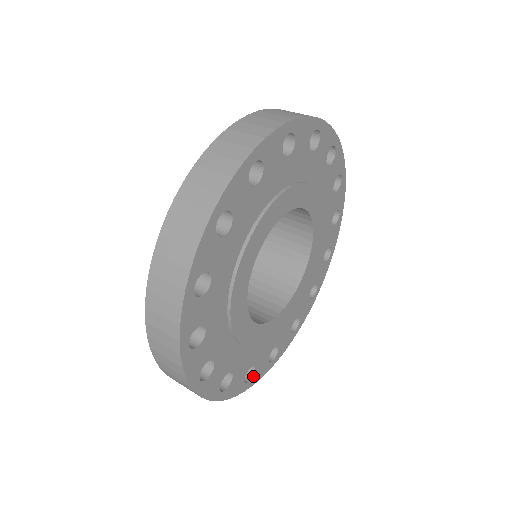
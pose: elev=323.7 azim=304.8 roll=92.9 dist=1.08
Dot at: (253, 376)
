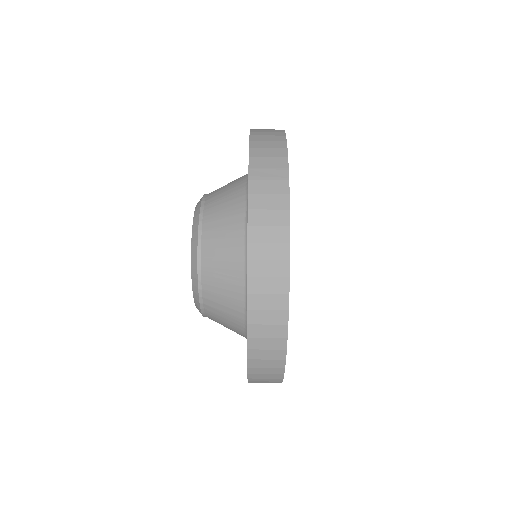
Dot at: occluded
